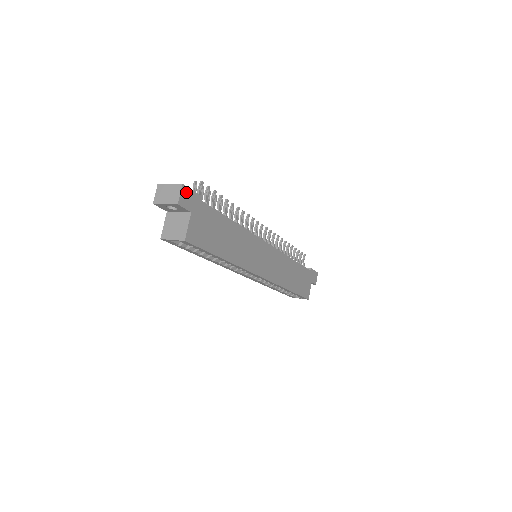
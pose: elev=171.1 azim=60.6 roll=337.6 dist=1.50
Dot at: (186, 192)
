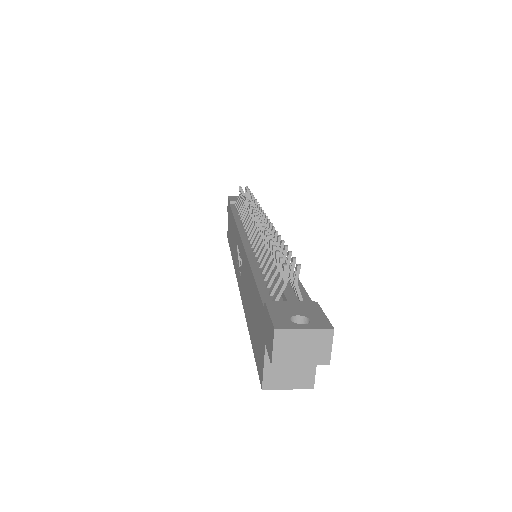
Dot at: occluded
